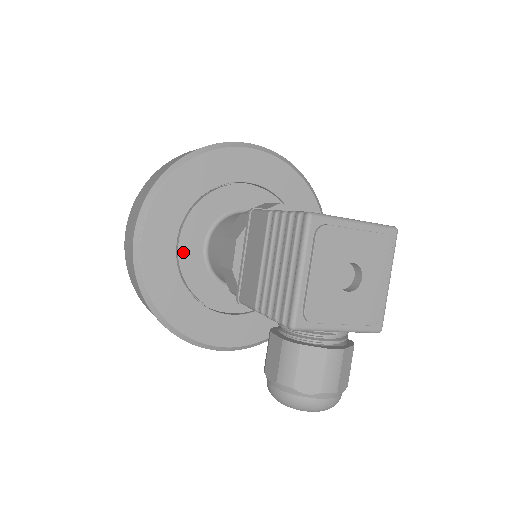
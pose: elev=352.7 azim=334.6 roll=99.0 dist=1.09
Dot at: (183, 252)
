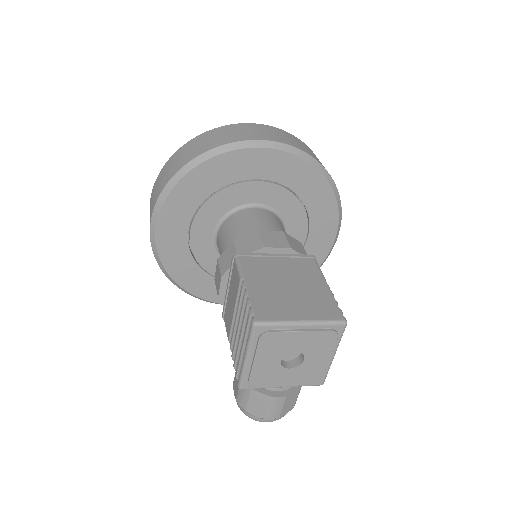
Dot at: (194, 240)
